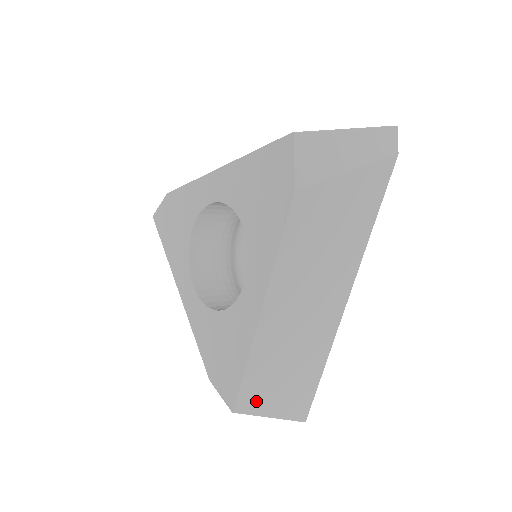
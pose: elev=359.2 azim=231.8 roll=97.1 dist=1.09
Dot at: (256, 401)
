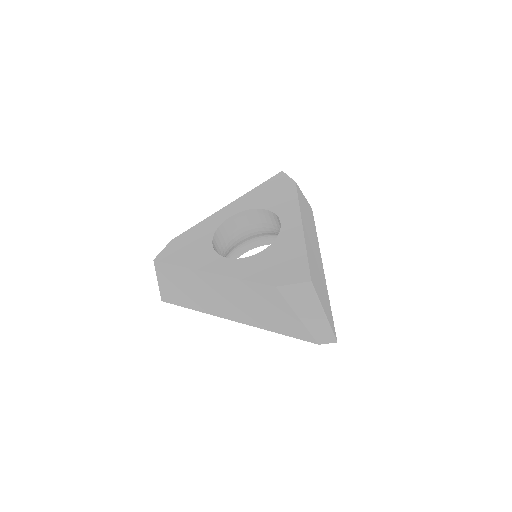
Dot at: (316, 286)
